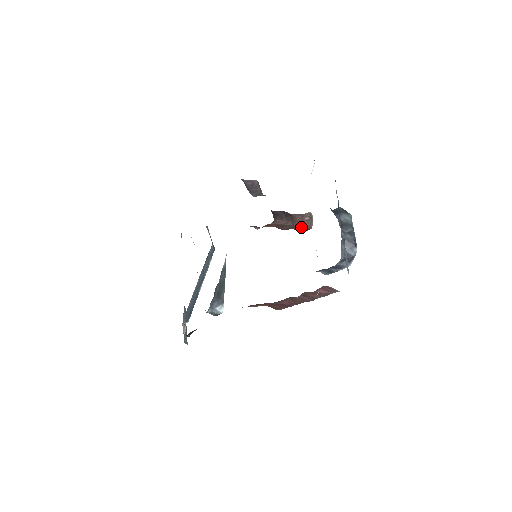
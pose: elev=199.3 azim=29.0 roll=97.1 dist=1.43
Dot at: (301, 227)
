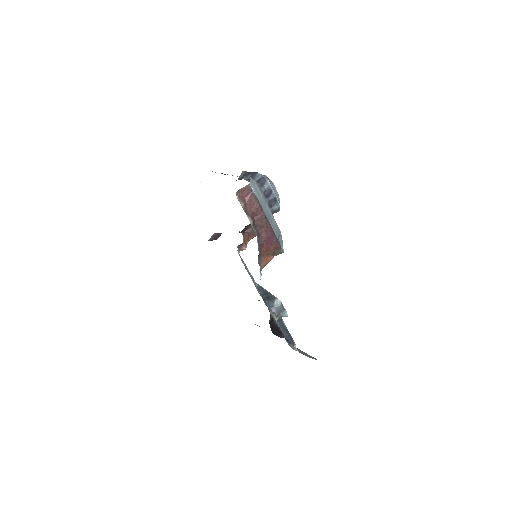
Dot at: occluded
